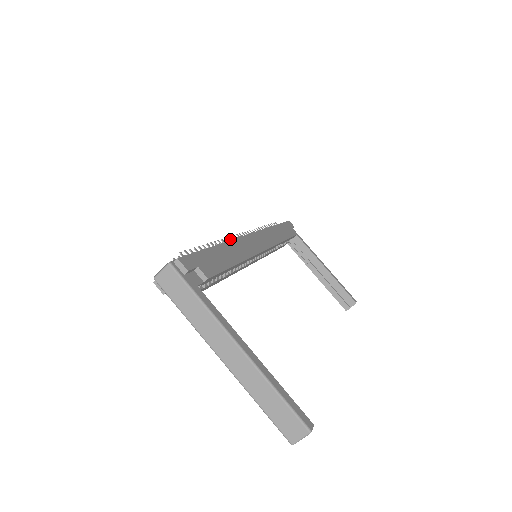
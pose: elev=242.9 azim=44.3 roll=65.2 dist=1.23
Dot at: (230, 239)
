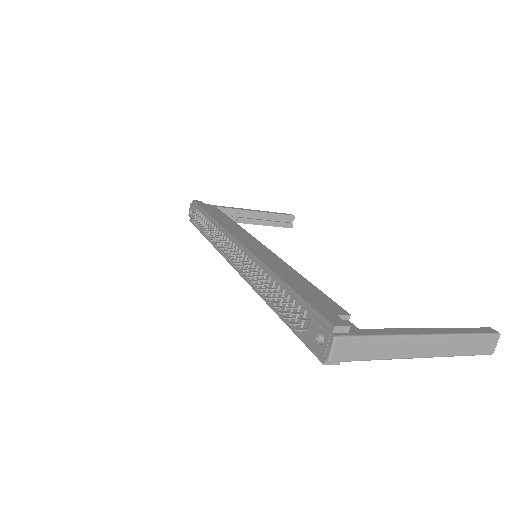
Dot at: (246, 264)
